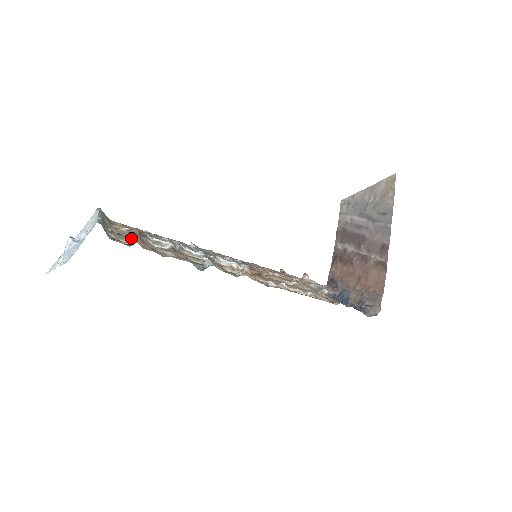
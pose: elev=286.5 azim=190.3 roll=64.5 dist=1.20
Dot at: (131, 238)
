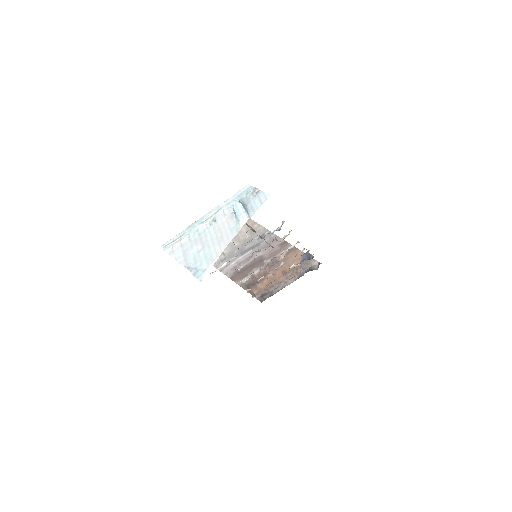
Dot at: occluded
